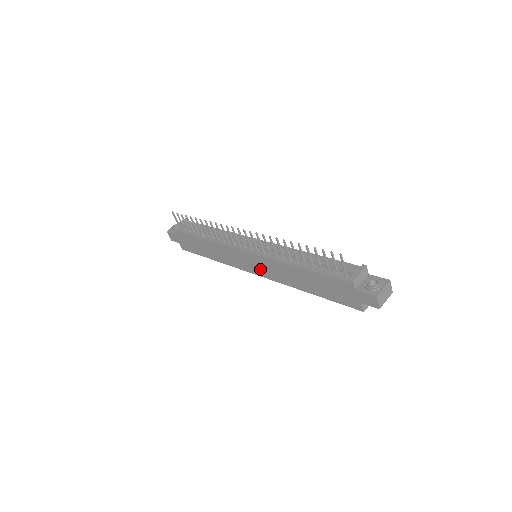
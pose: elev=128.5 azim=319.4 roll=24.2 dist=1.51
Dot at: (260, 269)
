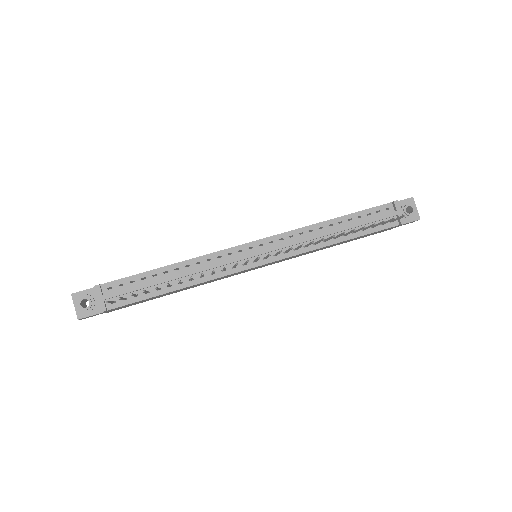
Dot at: occluded
